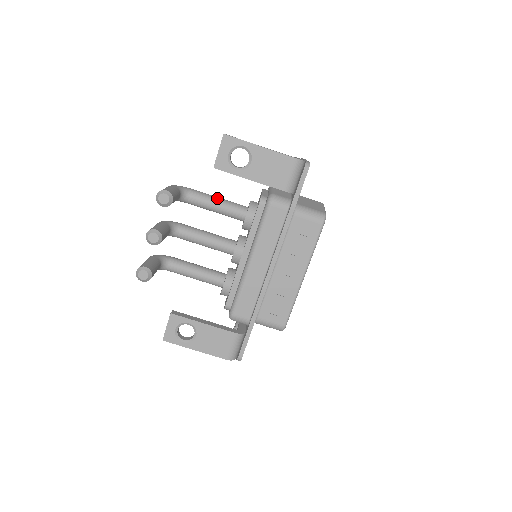
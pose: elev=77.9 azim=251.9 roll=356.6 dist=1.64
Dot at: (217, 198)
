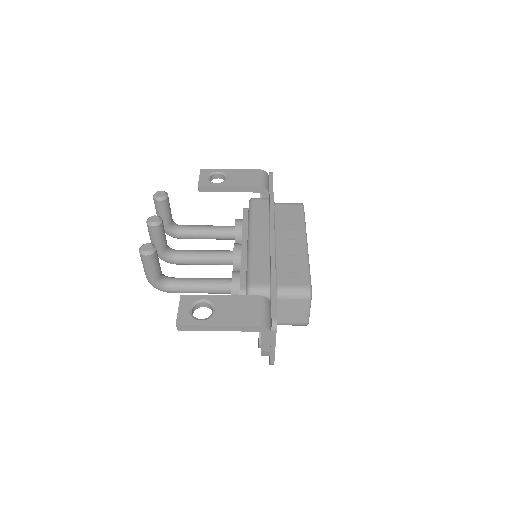
Dot at: occluded
